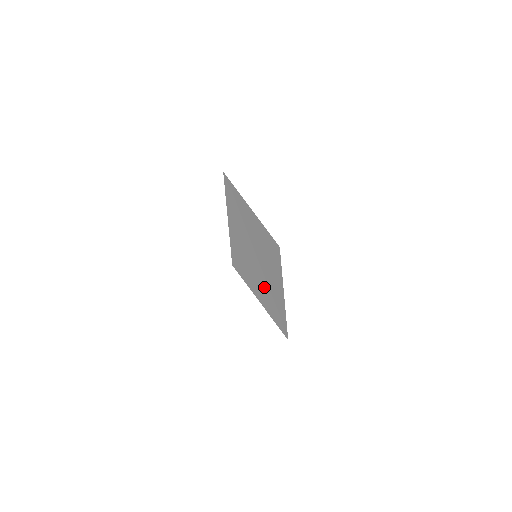
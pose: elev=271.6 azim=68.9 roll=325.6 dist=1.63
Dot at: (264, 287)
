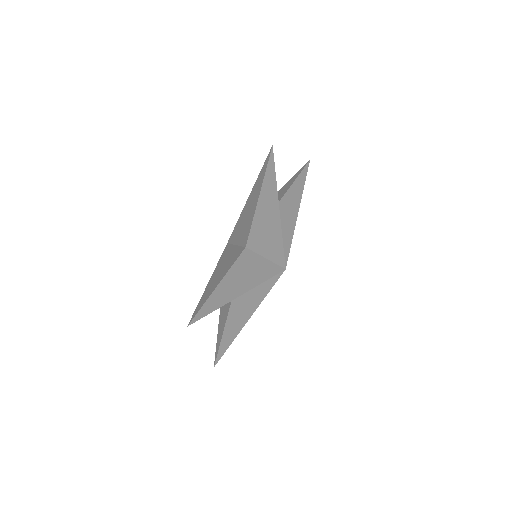
Dot at: (218, 279)
